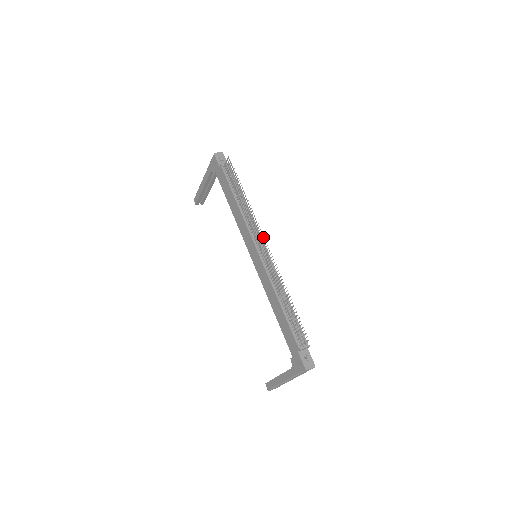
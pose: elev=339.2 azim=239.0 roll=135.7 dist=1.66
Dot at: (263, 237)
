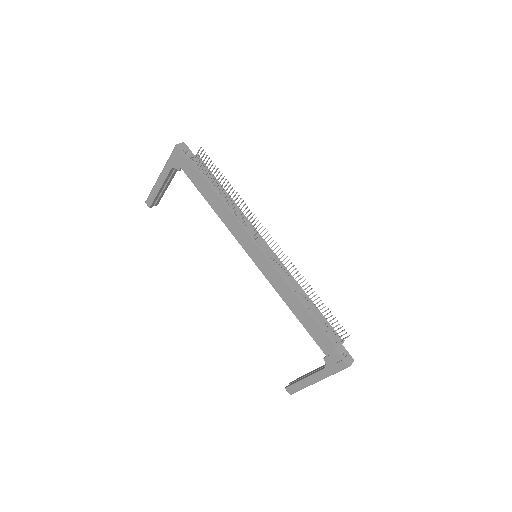
Dot at: occluded
